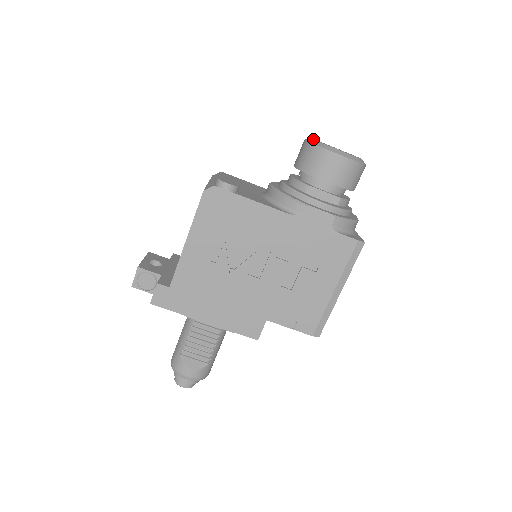
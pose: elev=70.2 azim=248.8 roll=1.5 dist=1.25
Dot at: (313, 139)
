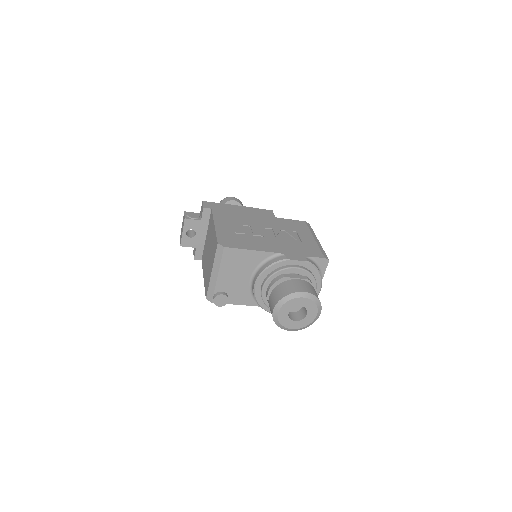
Dot at: (277, 316)
